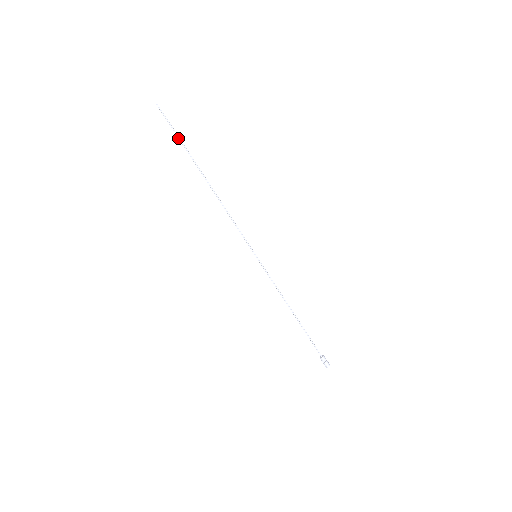
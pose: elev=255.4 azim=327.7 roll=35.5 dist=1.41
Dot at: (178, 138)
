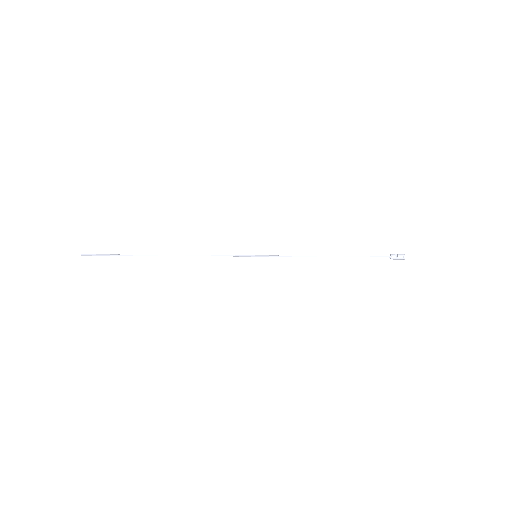
Dot at: occluded
